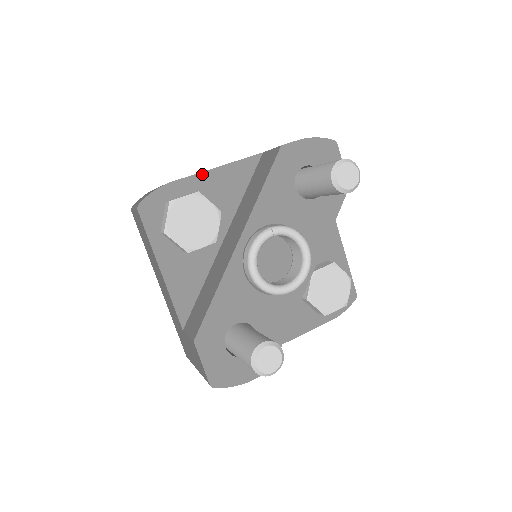
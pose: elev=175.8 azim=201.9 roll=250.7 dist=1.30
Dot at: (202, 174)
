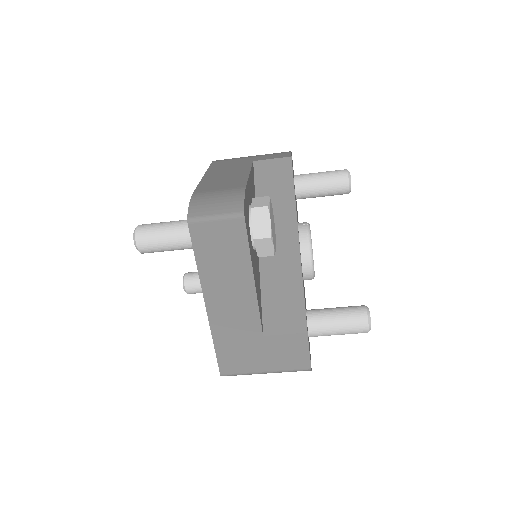
Dot at: (249, 180)
